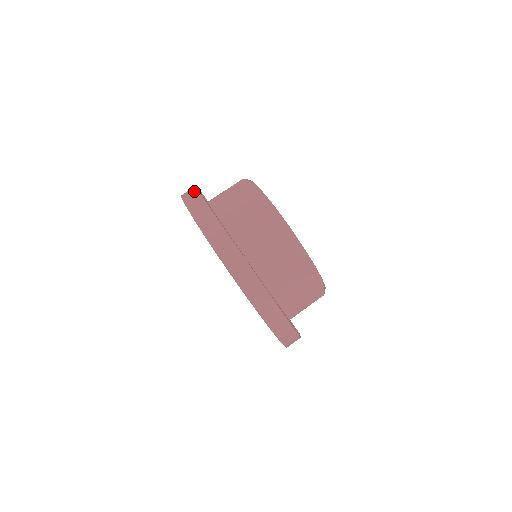
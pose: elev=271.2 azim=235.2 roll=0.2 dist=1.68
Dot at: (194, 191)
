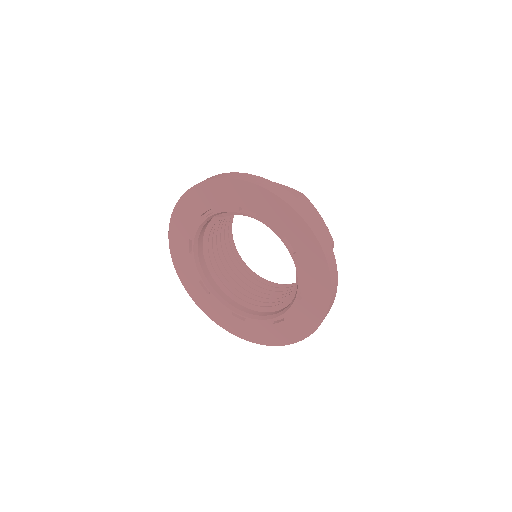
Dot at: (233, 173)
